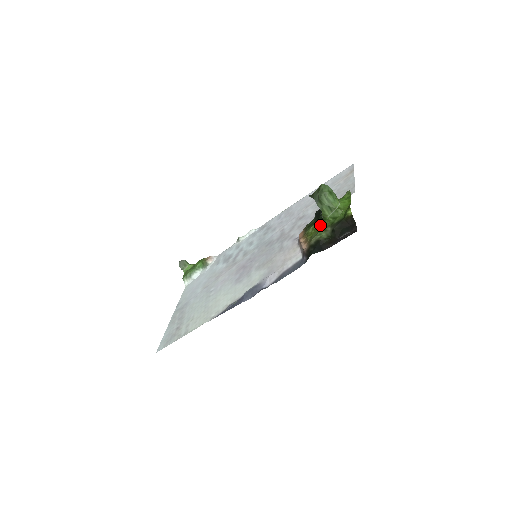
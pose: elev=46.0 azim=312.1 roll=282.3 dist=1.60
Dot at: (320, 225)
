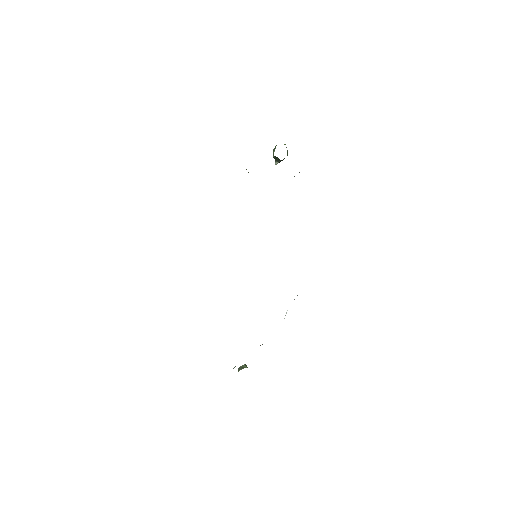
Dot at: occluded
